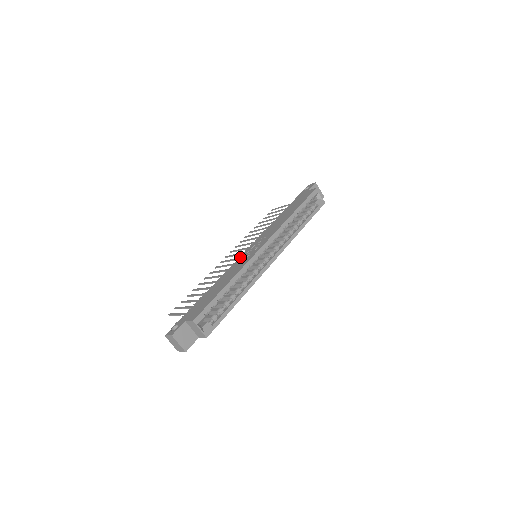
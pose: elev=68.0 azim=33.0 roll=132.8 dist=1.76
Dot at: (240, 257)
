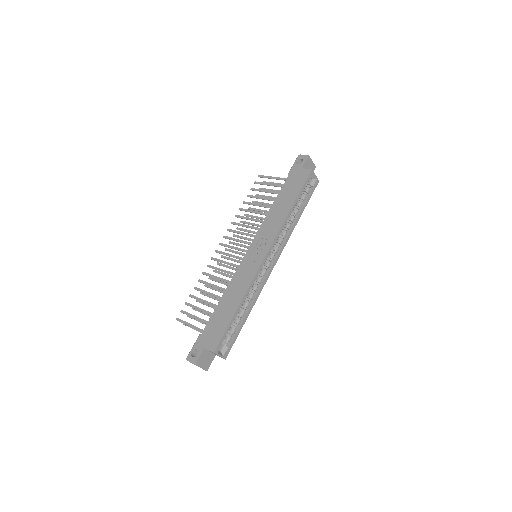
Dot at: (242, 263)
